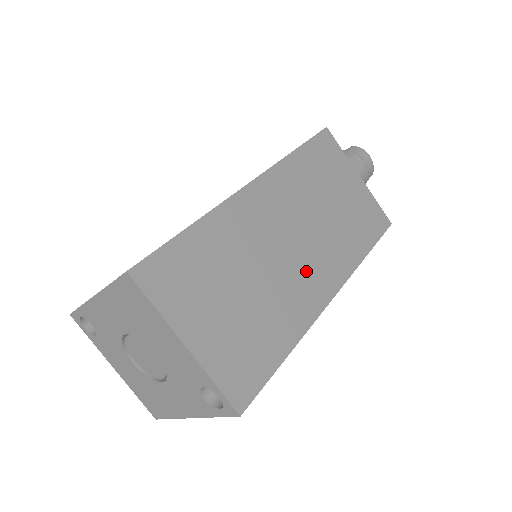
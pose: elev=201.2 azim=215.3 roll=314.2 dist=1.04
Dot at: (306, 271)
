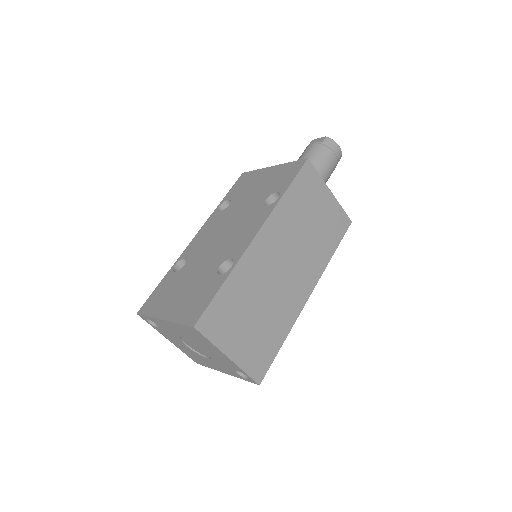
Dot at: (294, 284)
